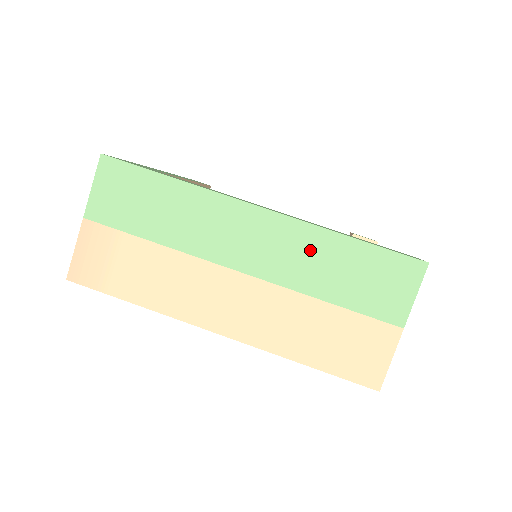
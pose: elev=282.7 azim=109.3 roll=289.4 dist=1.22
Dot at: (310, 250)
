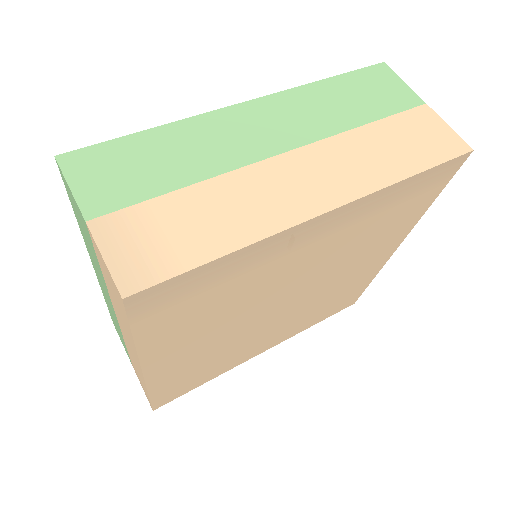
Dot at: (312, 103)
